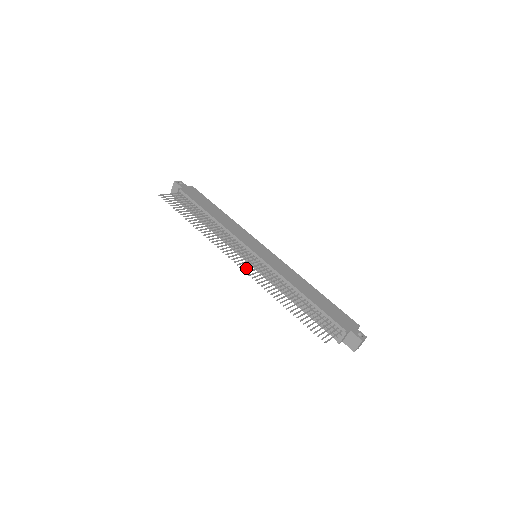
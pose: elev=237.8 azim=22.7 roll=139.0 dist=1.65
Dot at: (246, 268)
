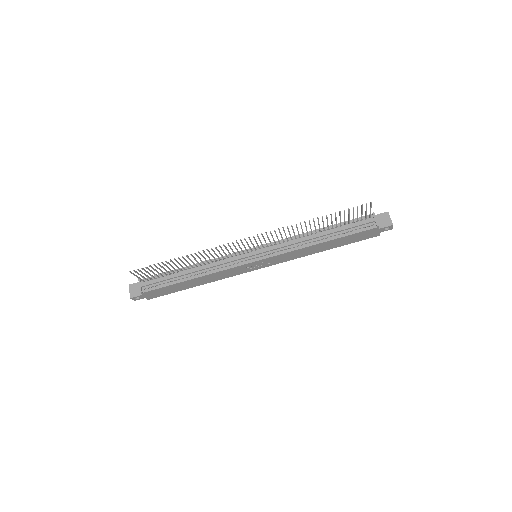
Dot at: (262, 235)
